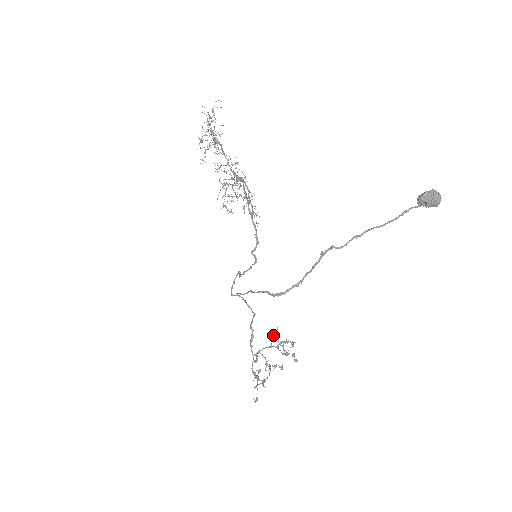
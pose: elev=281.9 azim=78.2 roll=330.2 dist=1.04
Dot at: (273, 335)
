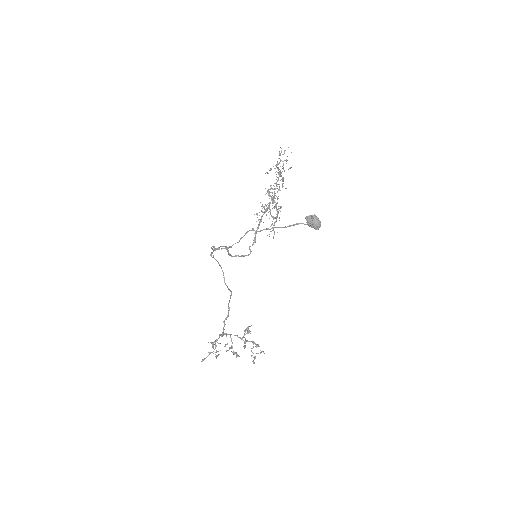
Dot at: (248, 331)
